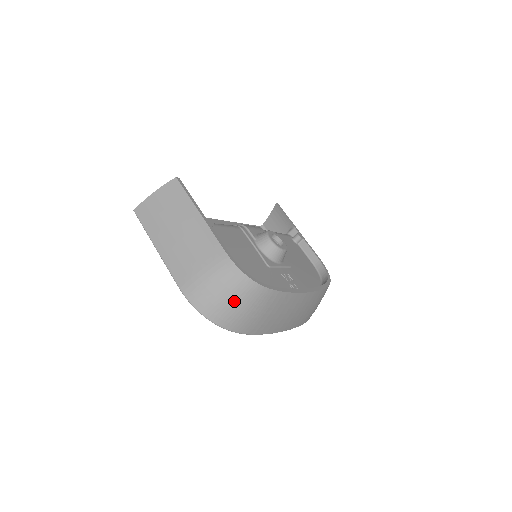
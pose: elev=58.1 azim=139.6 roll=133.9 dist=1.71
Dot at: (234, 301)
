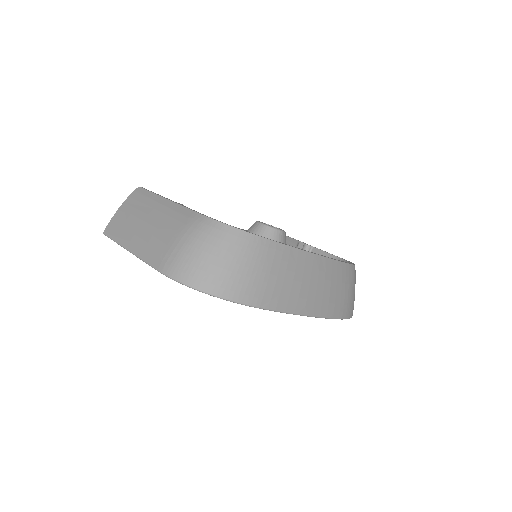
Dot at: (222, 258)
